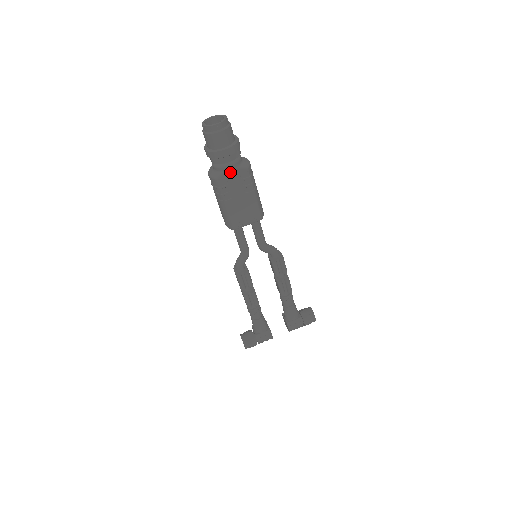
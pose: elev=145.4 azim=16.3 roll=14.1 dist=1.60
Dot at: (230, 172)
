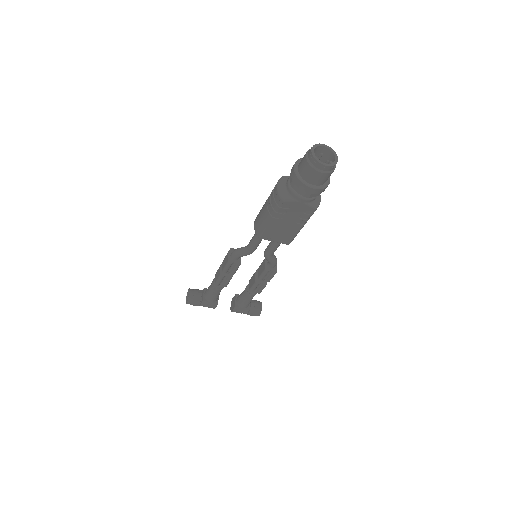
Dot at: (299, 203)
